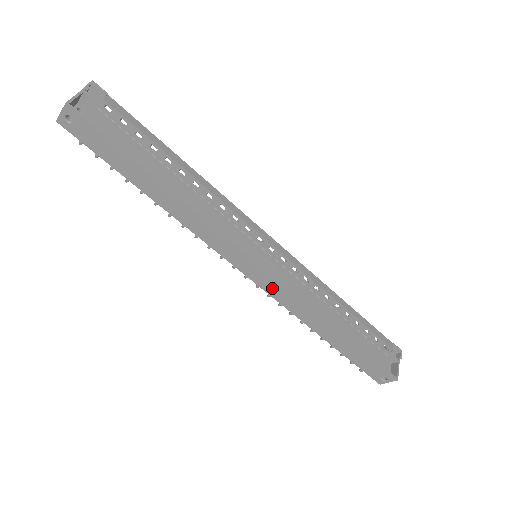
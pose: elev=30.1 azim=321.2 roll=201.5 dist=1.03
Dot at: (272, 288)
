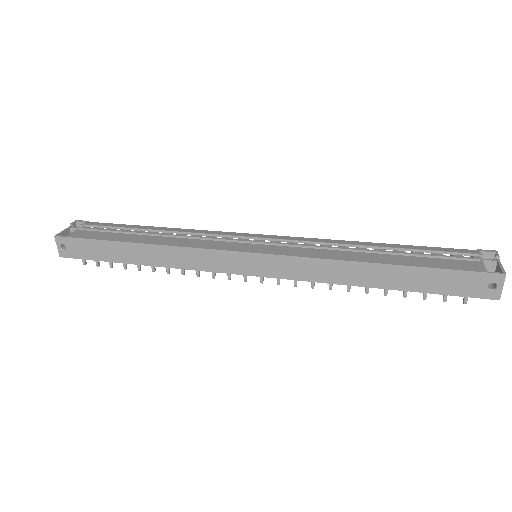
Dot at: (283, 269)
